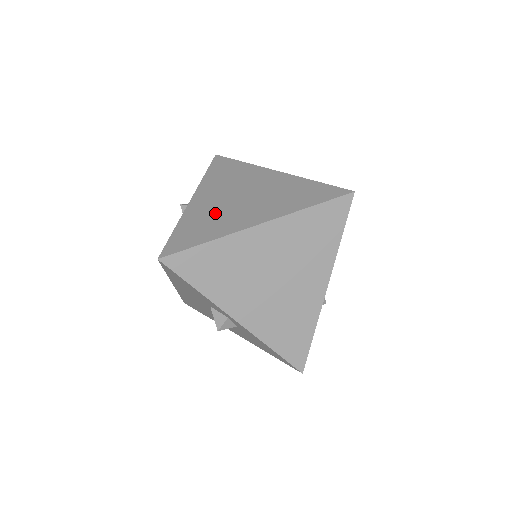
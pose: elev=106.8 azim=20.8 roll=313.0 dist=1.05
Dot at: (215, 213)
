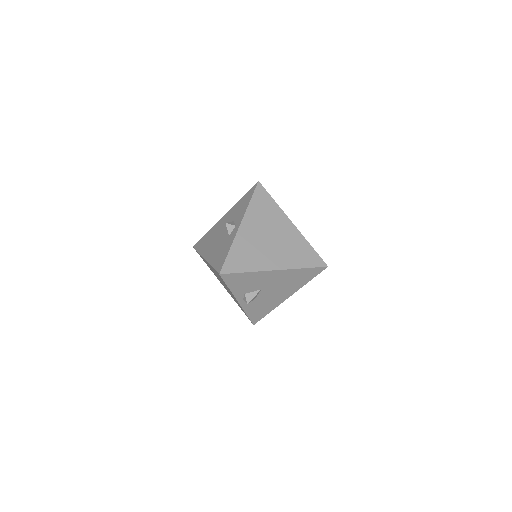
Dot at: occluded
